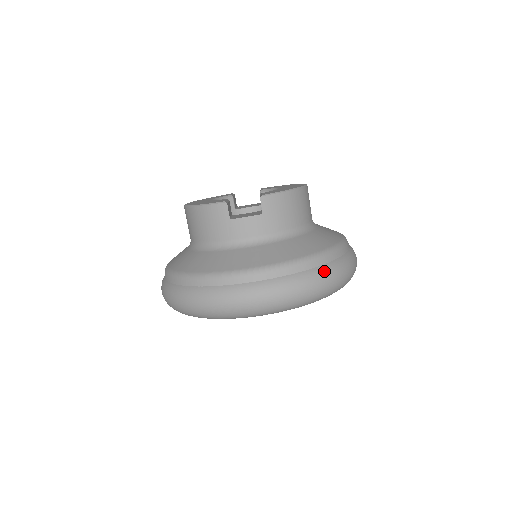
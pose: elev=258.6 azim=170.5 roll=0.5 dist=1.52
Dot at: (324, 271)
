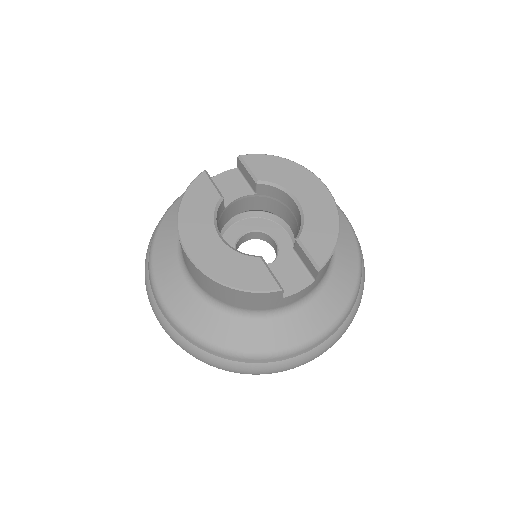
Dot at: (359, 301)
